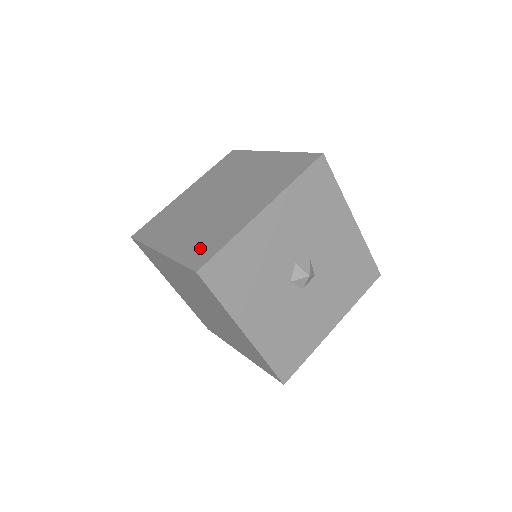
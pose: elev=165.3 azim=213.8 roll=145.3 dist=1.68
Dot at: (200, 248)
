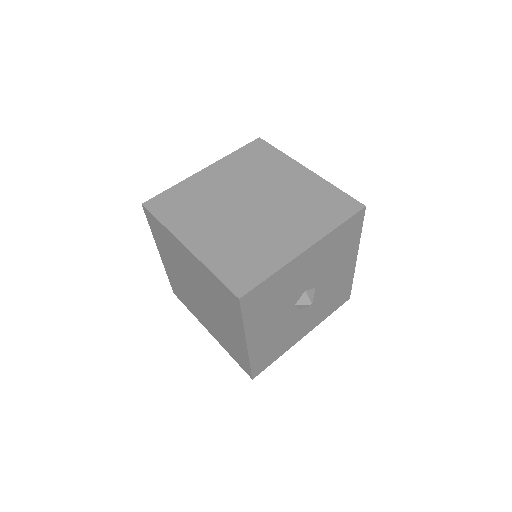
Dot at: (239, 267)
